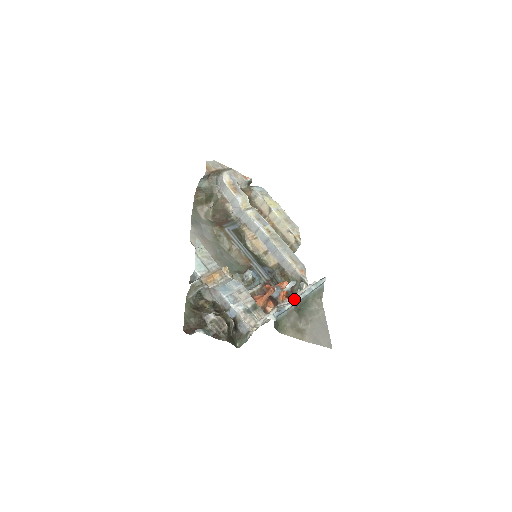
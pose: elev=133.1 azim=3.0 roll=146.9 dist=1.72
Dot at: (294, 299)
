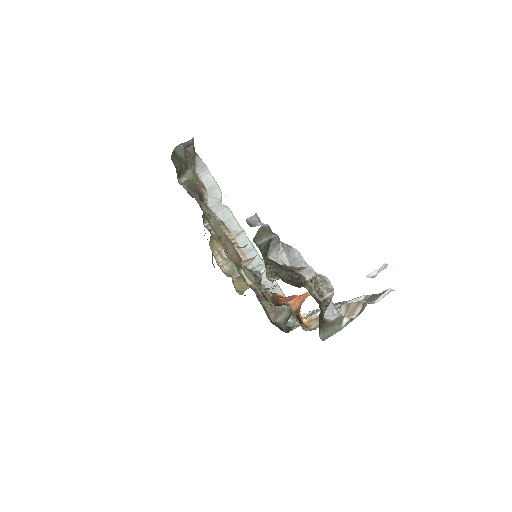
Dot at: occluded
